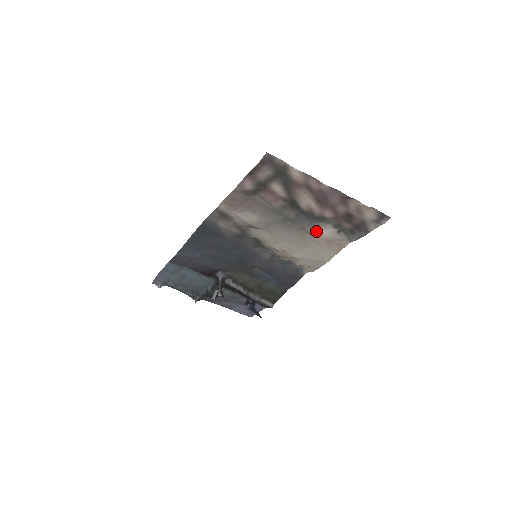
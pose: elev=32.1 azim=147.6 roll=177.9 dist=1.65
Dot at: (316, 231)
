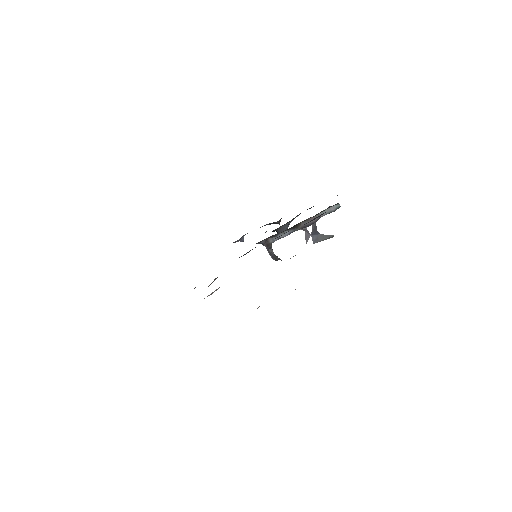
Dot at: occluded
